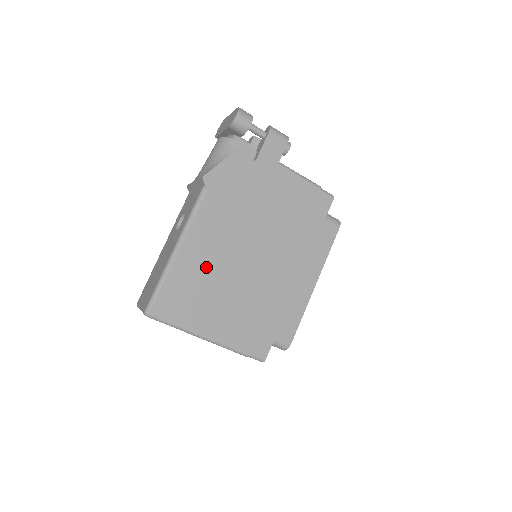
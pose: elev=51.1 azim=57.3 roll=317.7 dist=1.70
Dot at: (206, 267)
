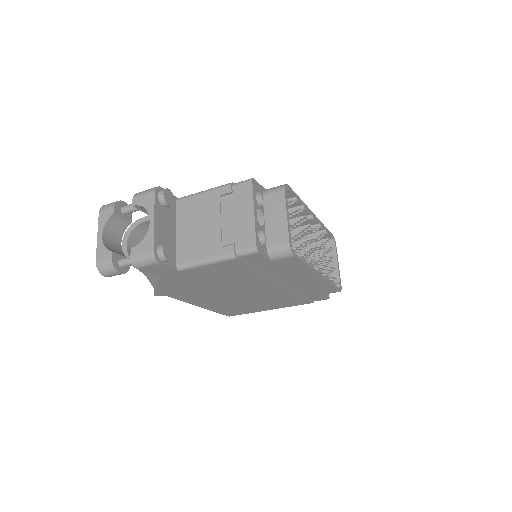
Dot at: (227, 304)
